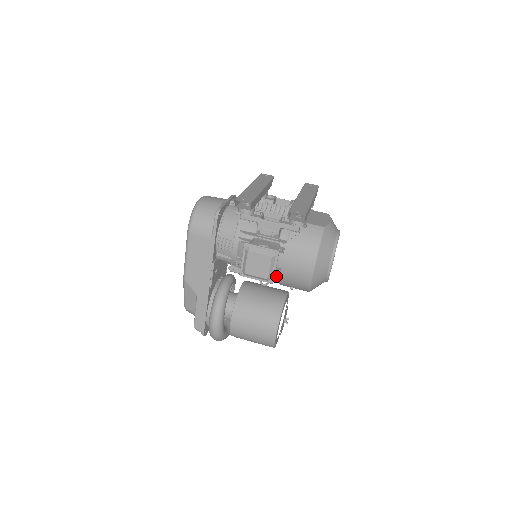
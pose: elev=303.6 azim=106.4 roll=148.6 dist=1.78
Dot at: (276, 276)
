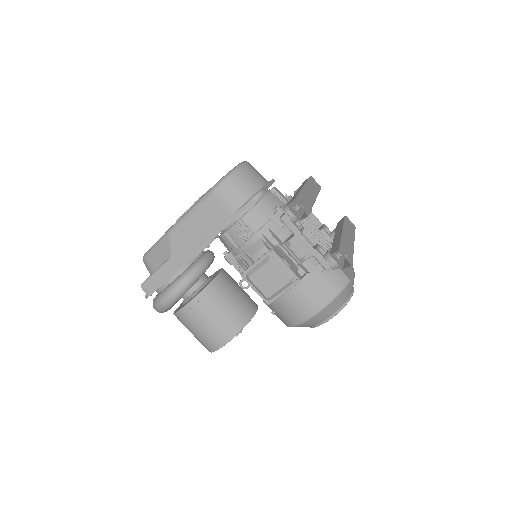
Dot at: occluded
